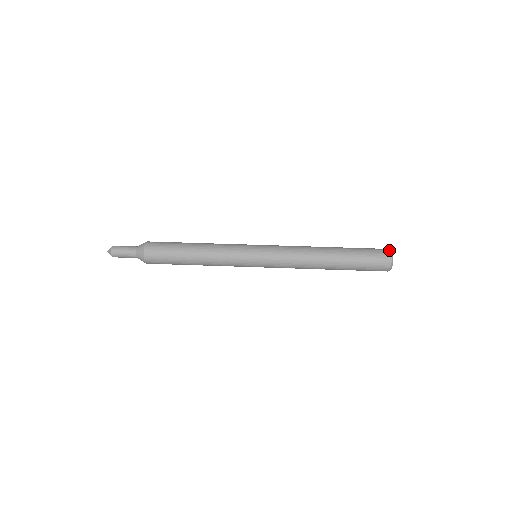
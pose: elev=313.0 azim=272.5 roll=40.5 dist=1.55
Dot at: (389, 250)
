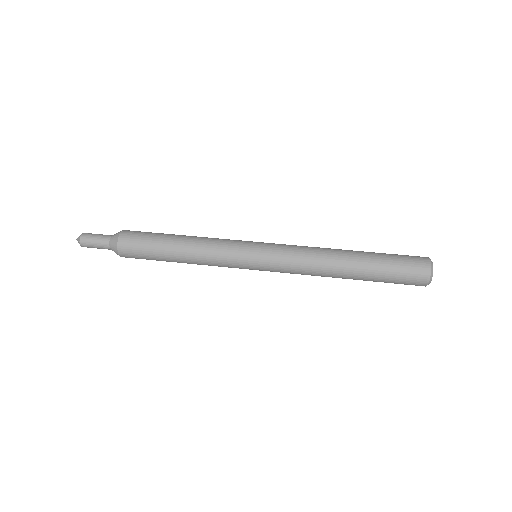
Dot at: occluded
